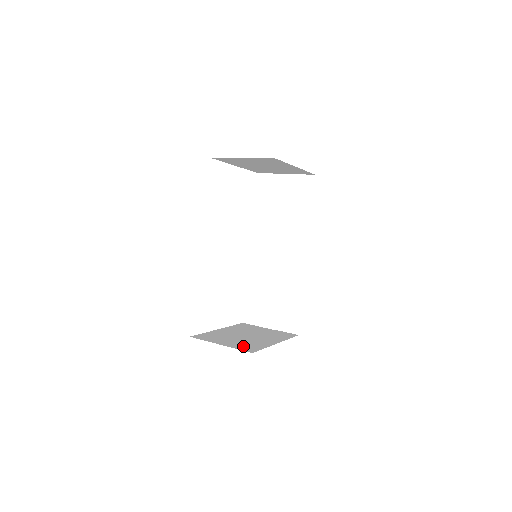
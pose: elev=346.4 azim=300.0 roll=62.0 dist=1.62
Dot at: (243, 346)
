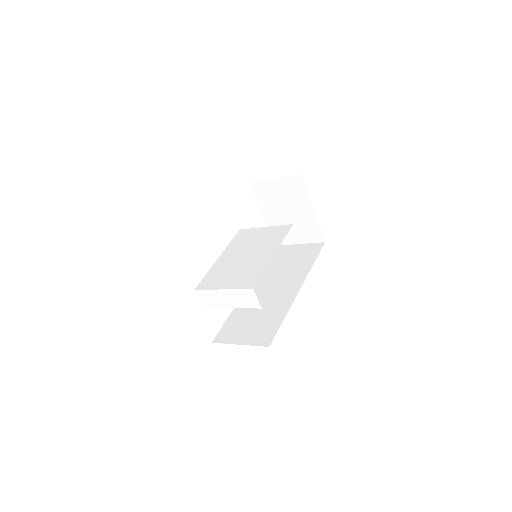
Dot at: occluded
